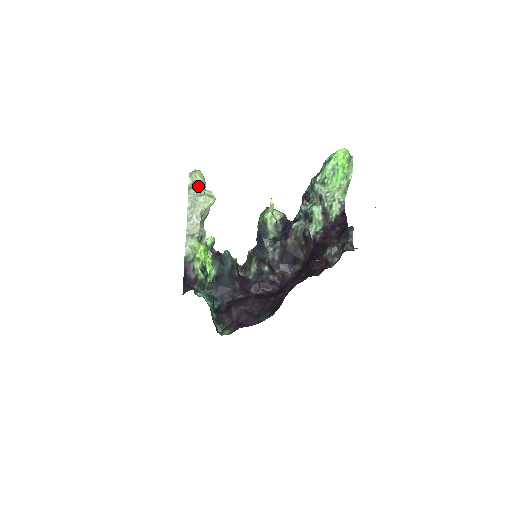
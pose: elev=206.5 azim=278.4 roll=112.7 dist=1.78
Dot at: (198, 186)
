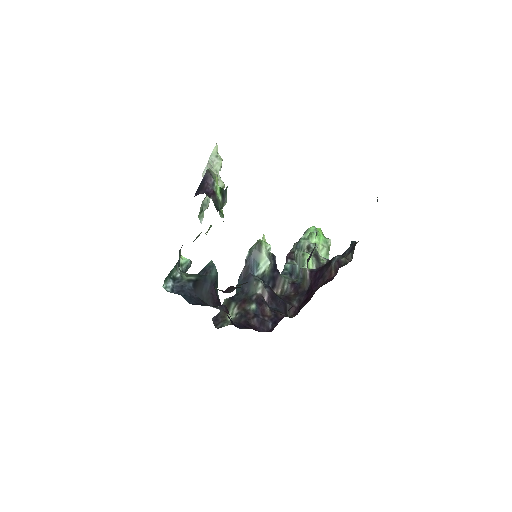
Dot at: (219, 158)
